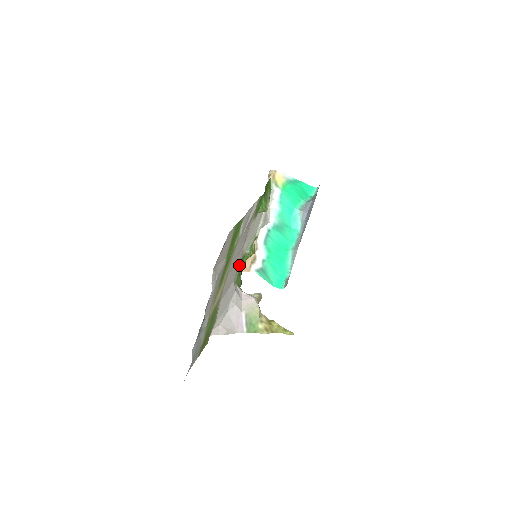
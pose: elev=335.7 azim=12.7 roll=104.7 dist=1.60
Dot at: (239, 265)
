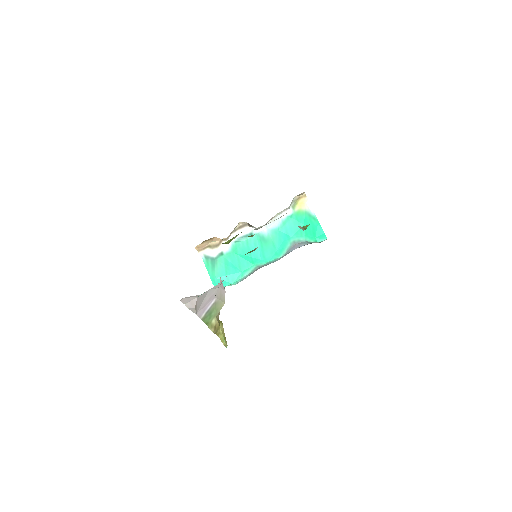
Dot at: occluded
